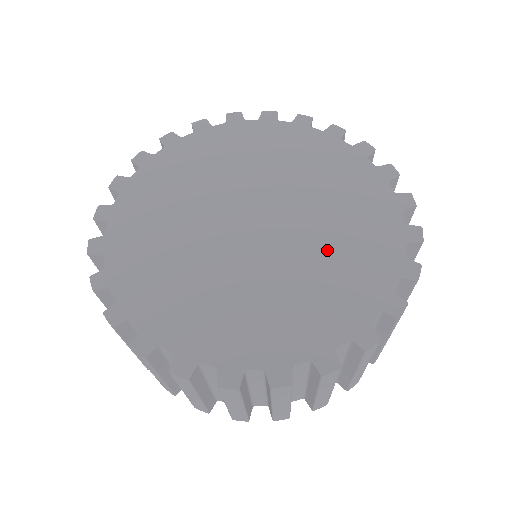
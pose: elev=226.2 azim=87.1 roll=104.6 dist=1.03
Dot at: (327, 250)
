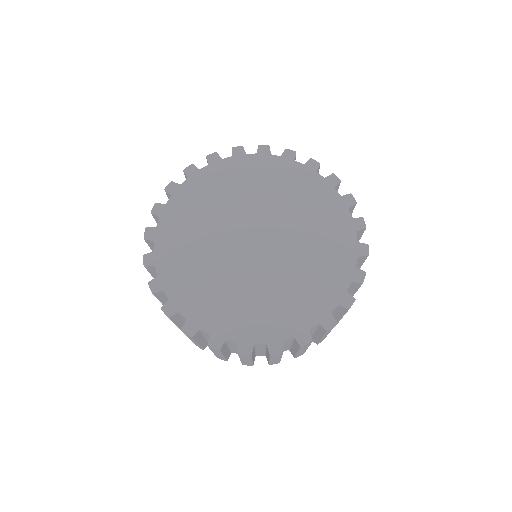
Dot at: (305, 262)
